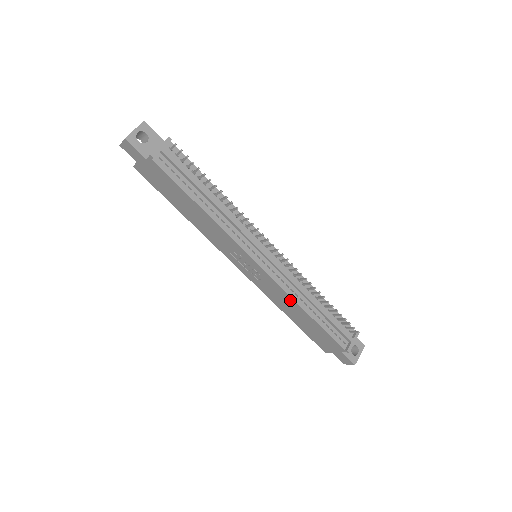
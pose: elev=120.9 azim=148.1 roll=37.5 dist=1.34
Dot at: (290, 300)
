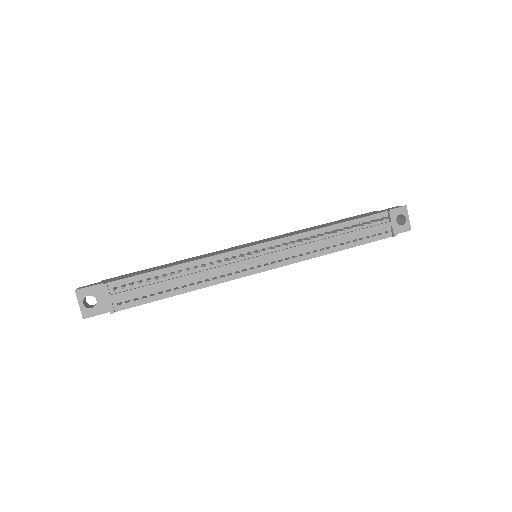
Dot at: (314, 257)
